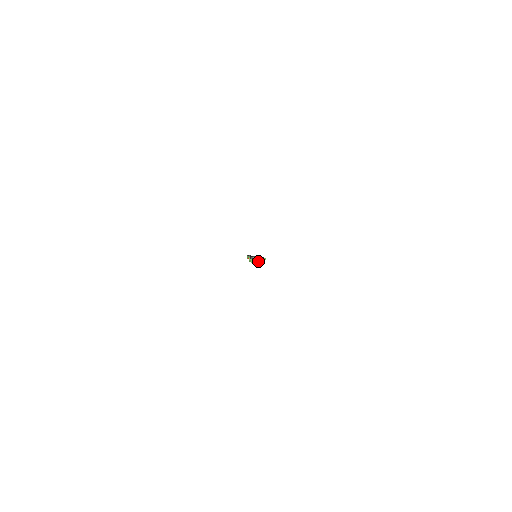
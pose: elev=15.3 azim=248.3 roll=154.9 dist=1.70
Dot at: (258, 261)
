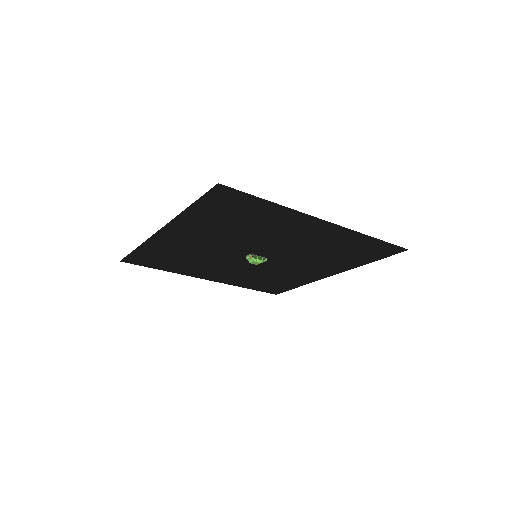
Dot at: (260, 260)
